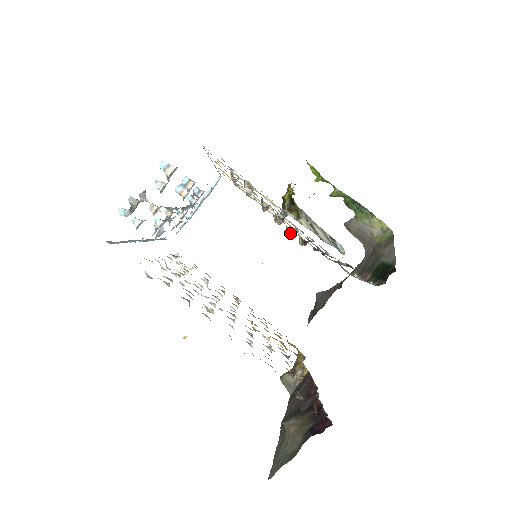
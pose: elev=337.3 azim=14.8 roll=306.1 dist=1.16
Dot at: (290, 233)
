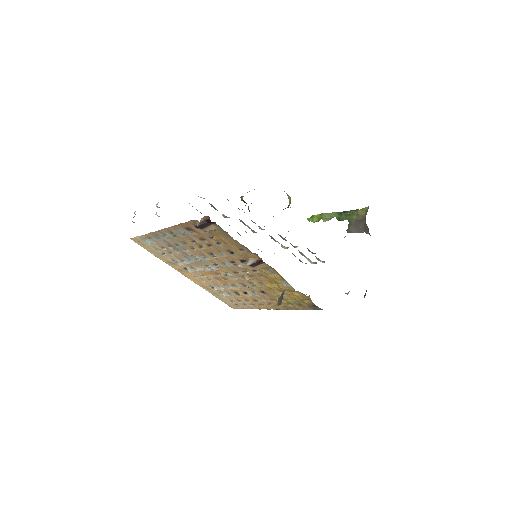
Dot at: occluded
